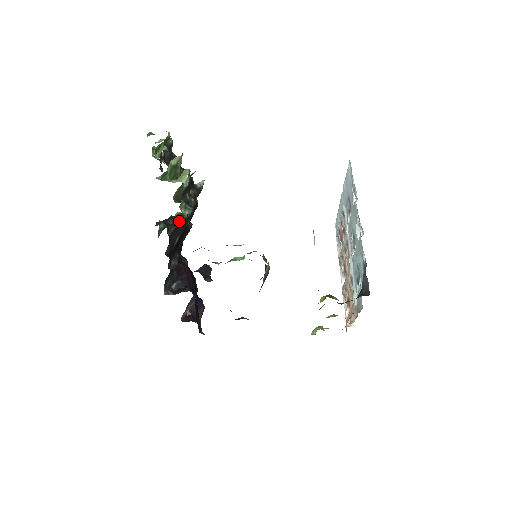
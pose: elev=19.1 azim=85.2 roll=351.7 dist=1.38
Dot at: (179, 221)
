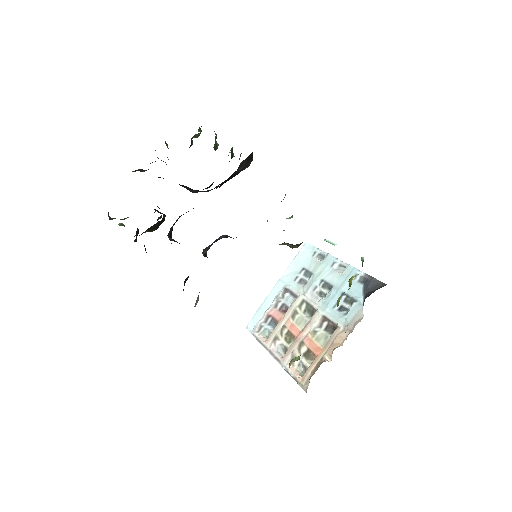
Dot at: (157, 210)
